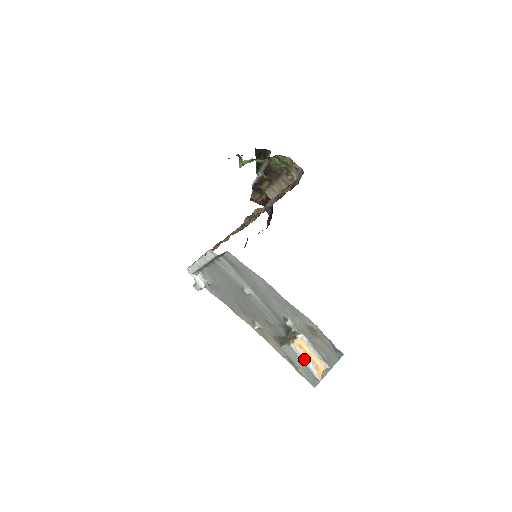
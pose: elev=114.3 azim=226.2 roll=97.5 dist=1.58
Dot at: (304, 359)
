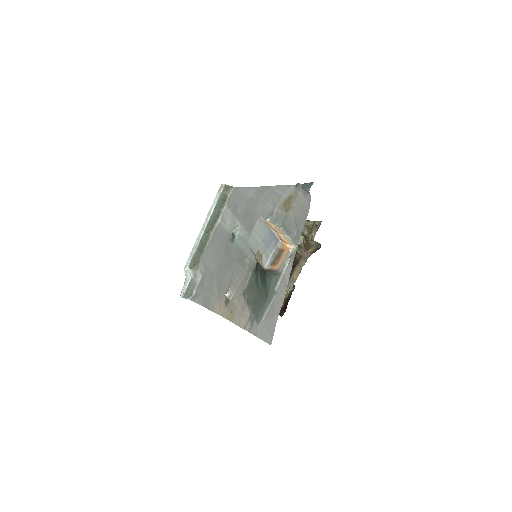
Dot at: (270, 226)
